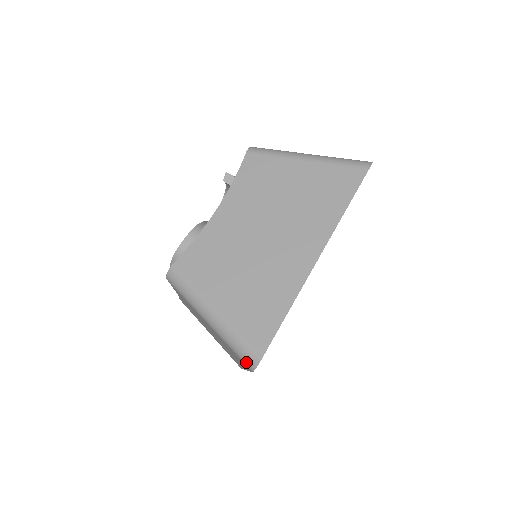
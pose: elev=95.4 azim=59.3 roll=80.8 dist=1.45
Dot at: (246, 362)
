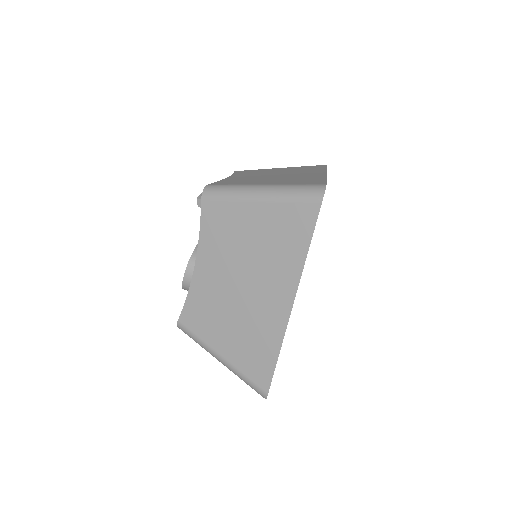
Dot at: (258, 393)
